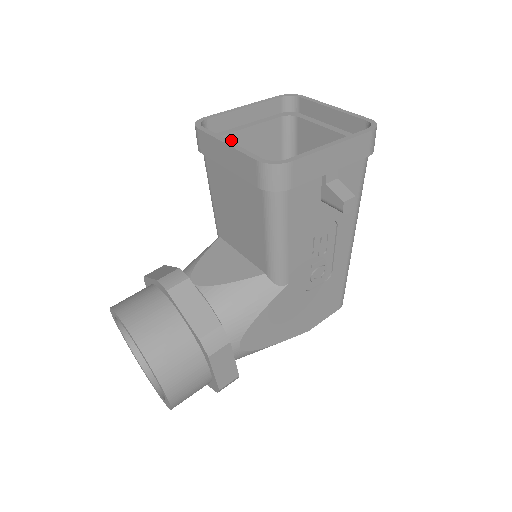
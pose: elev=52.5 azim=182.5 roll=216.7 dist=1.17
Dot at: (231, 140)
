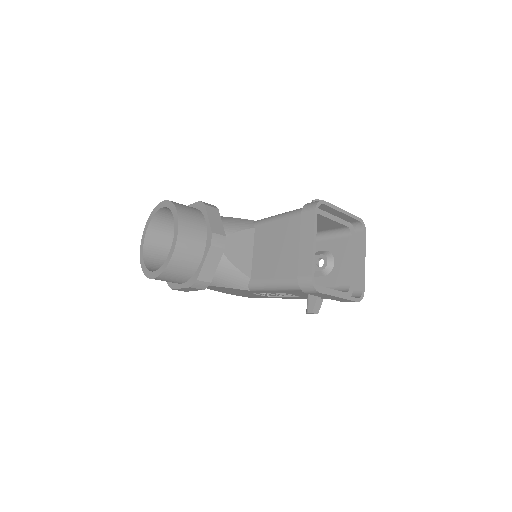
Dot at: (318, 216)
